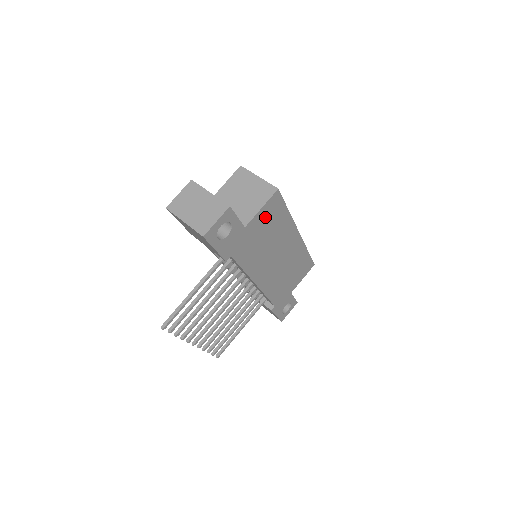
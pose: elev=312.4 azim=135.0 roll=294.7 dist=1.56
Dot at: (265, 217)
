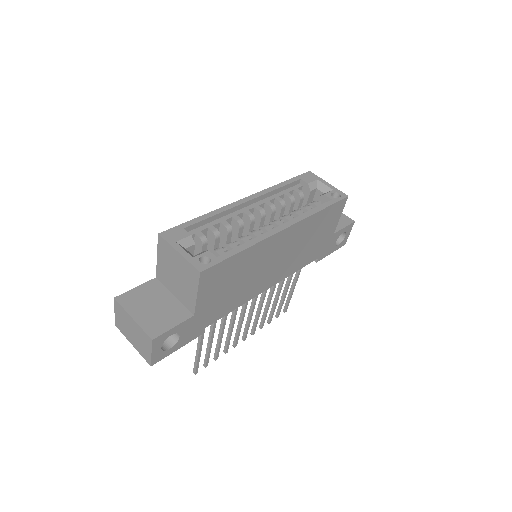
Dot at: (212, 287)
